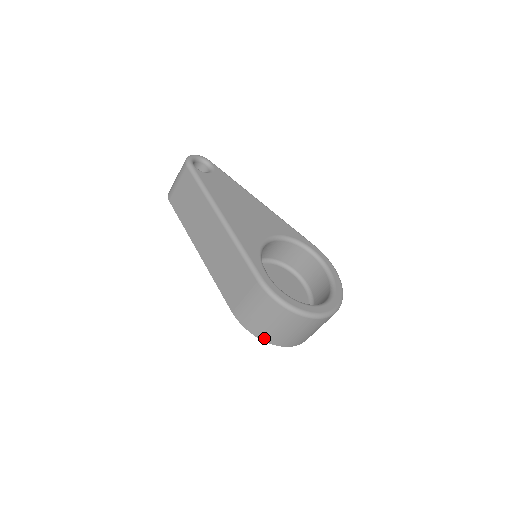
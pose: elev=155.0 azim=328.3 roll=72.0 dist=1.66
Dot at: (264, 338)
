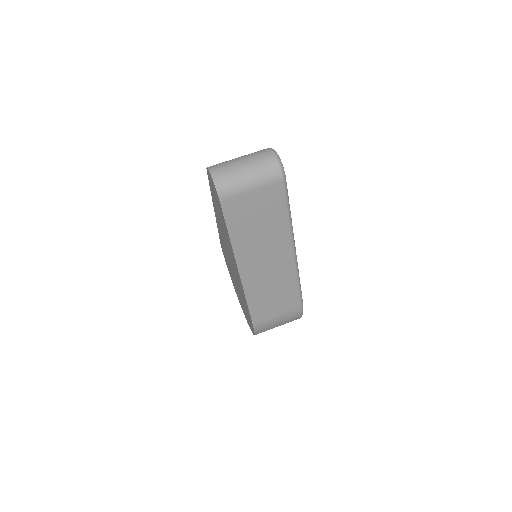
Dot at: occluded
